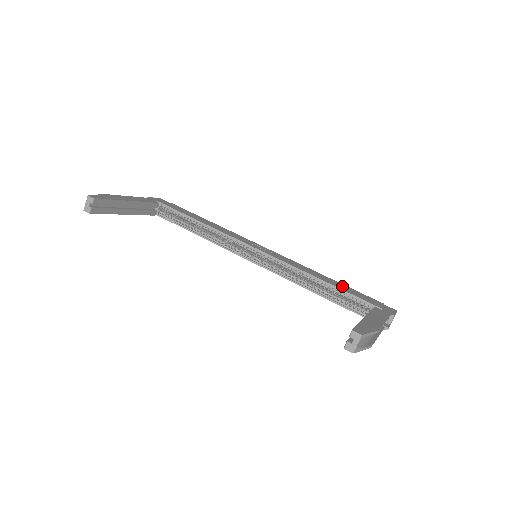
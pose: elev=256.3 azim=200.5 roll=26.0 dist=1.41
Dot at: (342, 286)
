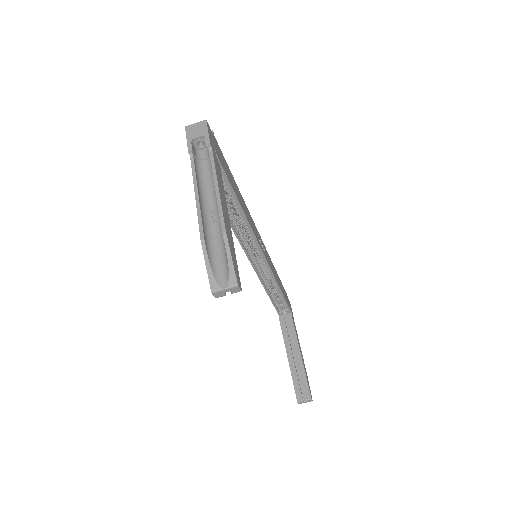
Dot at: occluded
